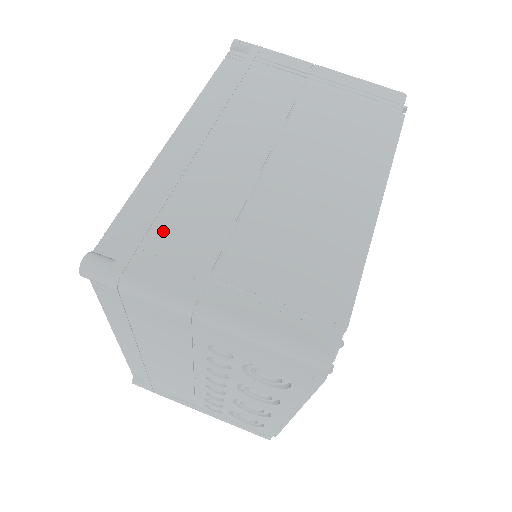
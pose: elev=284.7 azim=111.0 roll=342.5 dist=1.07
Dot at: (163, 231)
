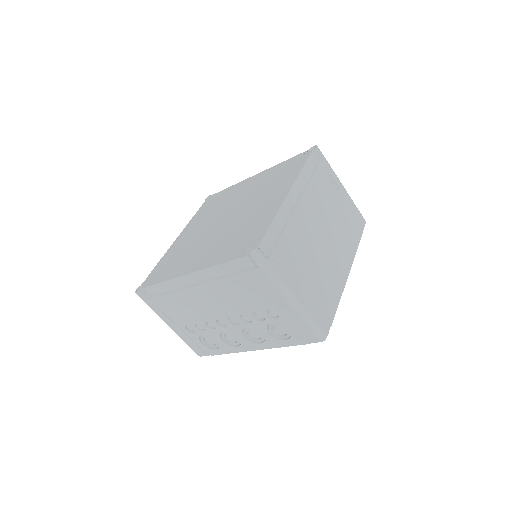
Dot at: (285, 252)
